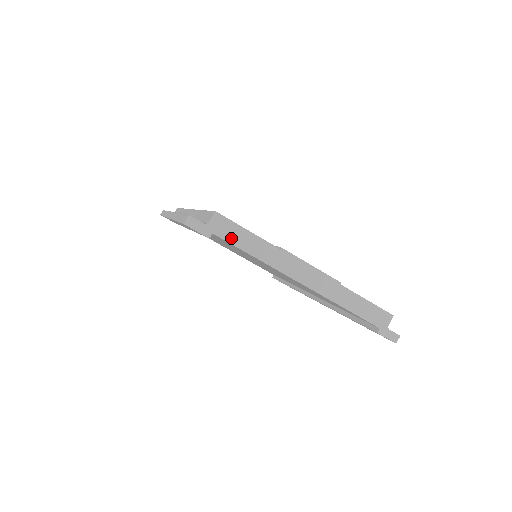
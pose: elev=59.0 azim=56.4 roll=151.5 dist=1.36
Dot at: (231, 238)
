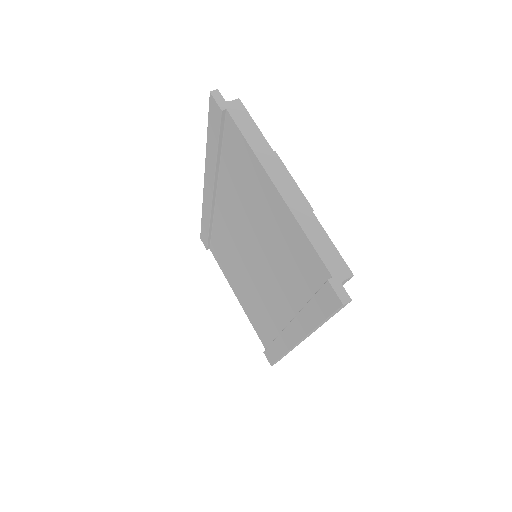
Dot at: (239, 121)
